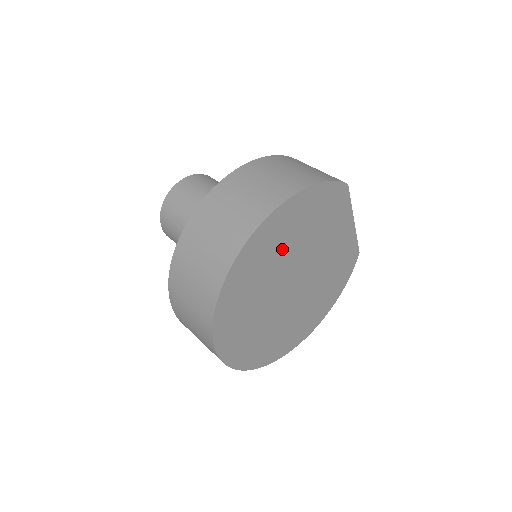
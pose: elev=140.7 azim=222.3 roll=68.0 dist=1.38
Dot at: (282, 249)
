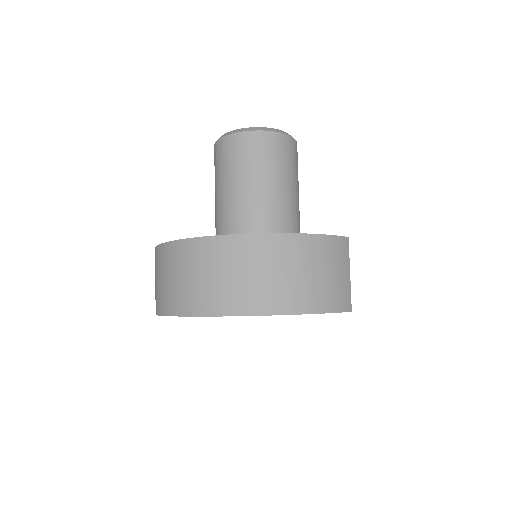
Dot at: occluded
